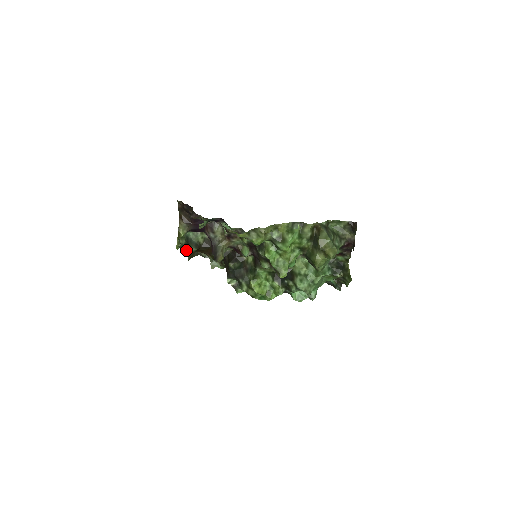
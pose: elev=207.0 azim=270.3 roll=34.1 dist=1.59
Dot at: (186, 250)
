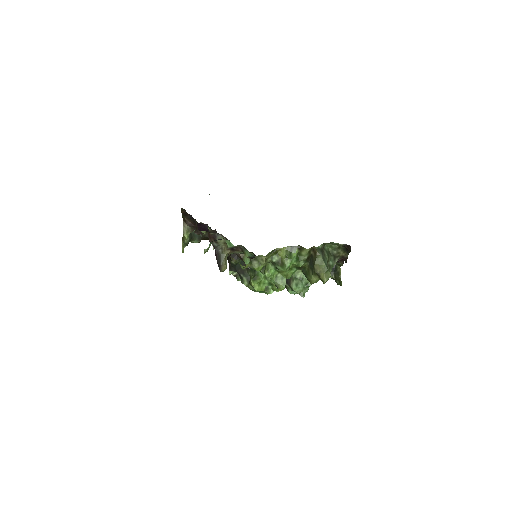
Dot at: occluded
